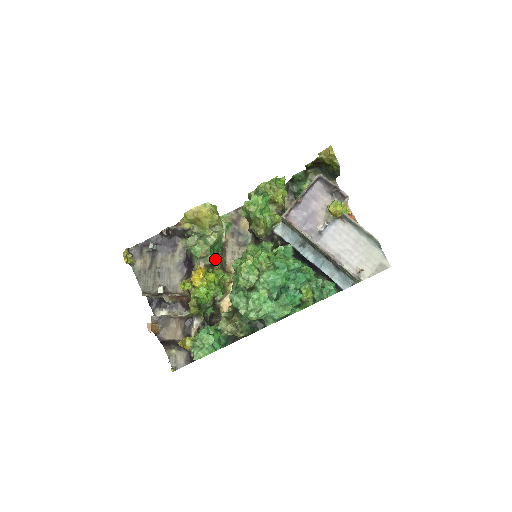
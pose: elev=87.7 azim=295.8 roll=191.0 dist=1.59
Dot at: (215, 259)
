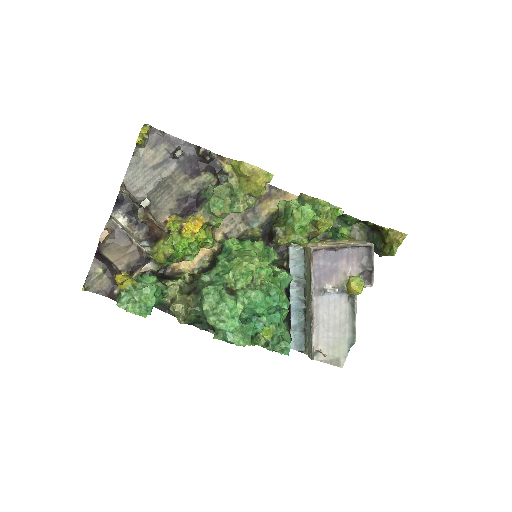
Dot at: occluded
